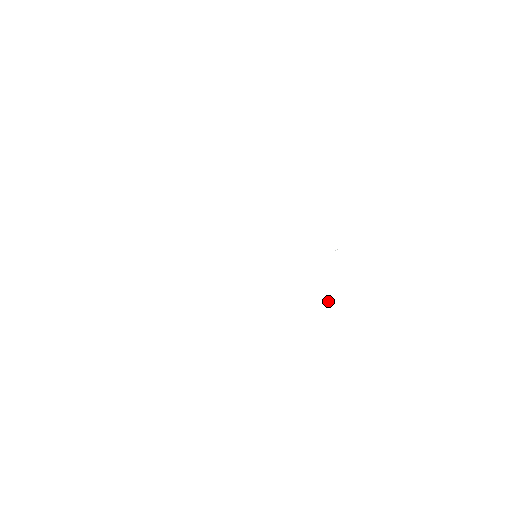
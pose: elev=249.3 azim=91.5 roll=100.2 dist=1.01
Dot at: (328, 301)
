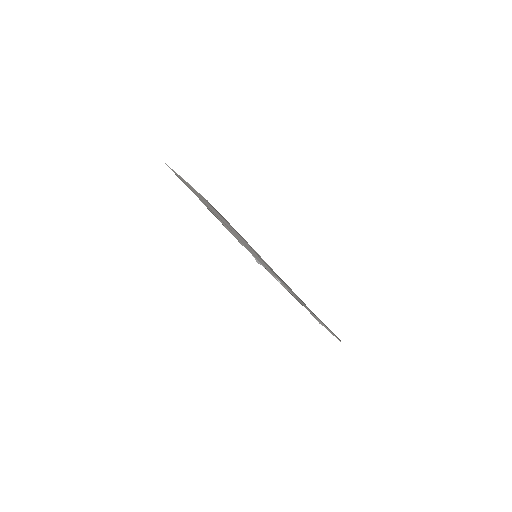
Dot at: occluded
